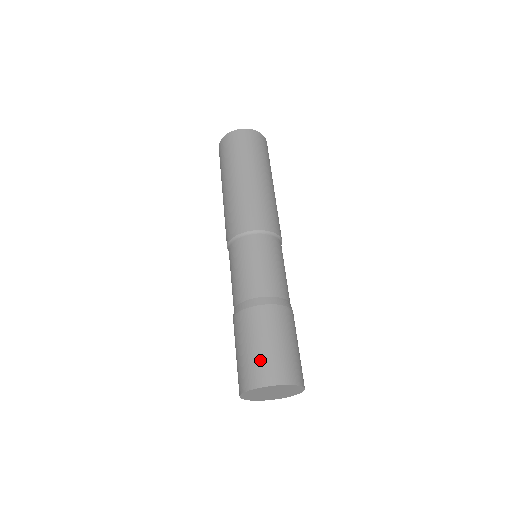
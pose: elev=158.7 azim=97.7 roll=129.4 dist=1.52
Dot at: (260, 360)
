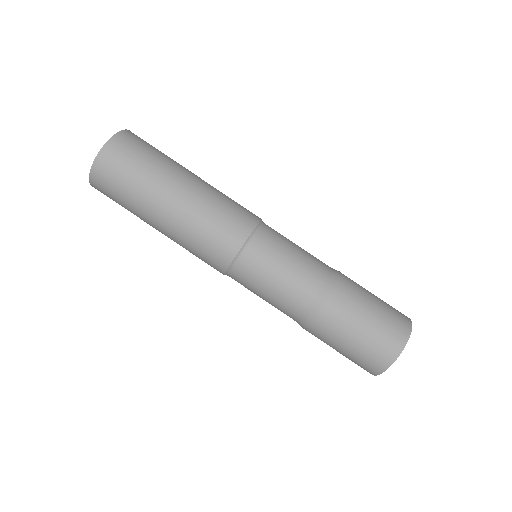
Dot at: (376, 339)
